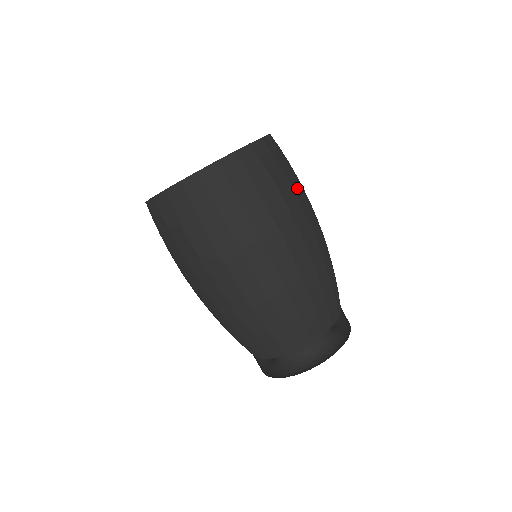
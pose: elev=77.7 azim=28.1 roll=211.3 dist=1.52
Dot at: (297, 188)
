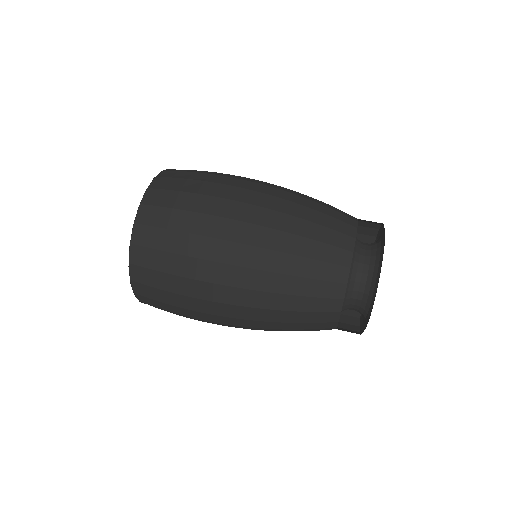
Dot at: occluded
